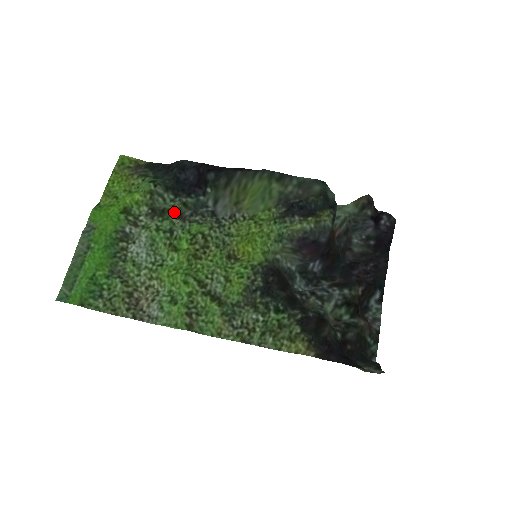
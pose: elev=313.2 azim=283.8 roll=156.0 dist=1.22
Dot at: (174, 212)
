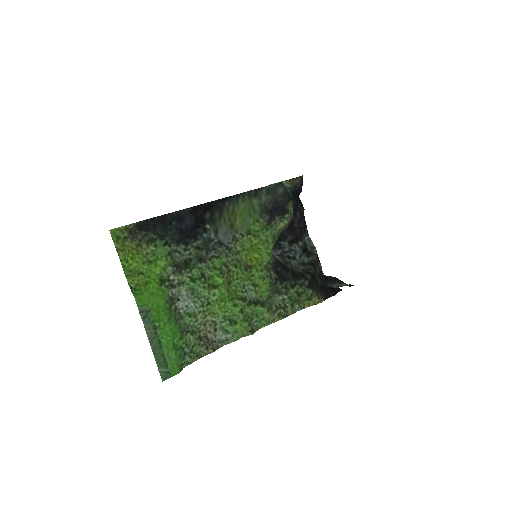
Dot at: (195, 259)
